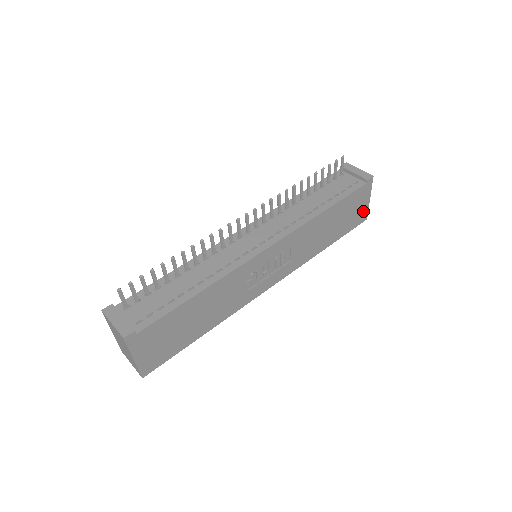
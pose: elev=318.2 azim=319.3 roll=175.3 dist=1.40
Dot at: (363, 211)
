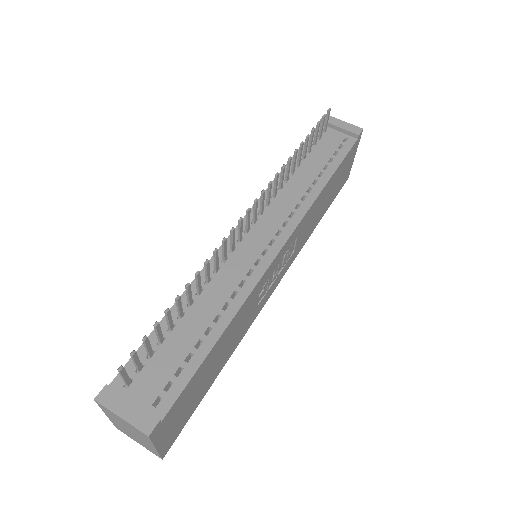
Dot at: (348, 170)
